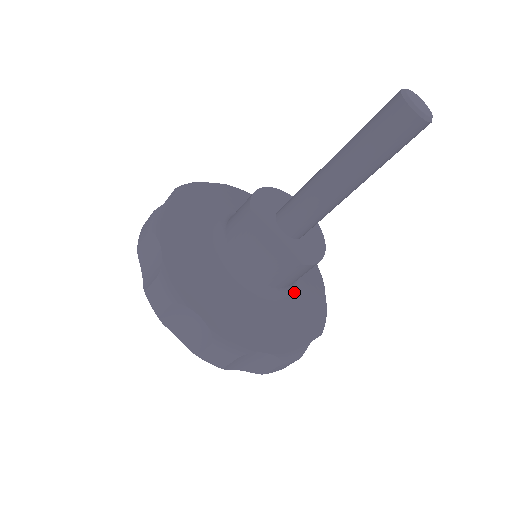
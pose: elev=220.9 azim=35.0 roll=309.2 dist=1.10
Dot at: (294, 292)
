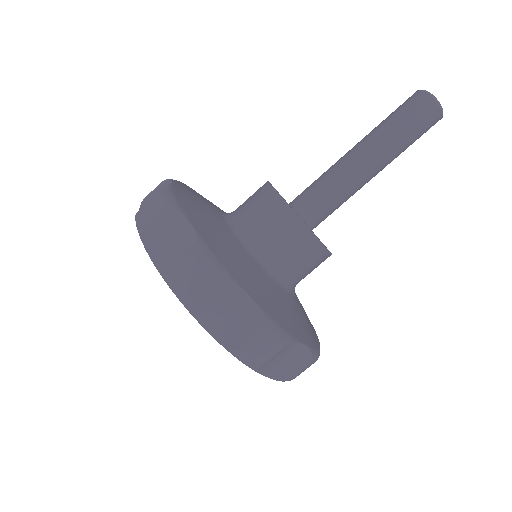
Dot at: (266, 274)
